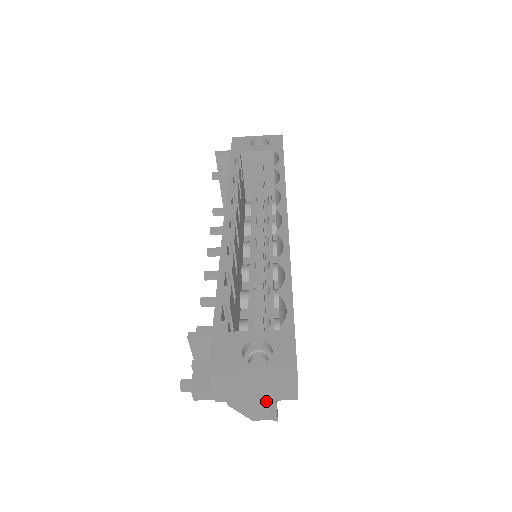
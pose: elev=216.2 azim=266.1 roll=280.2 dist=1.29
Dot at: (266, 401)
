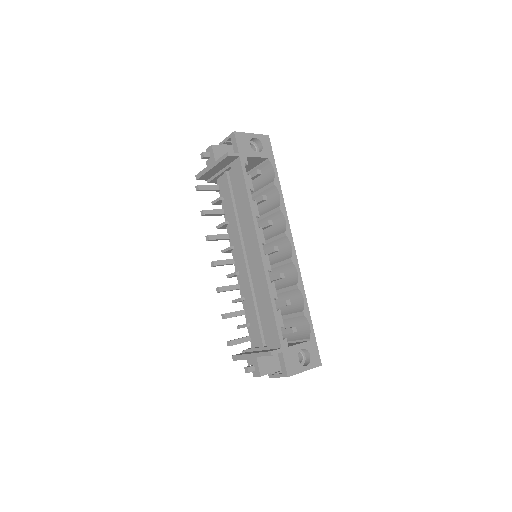
Dot at: occluded
